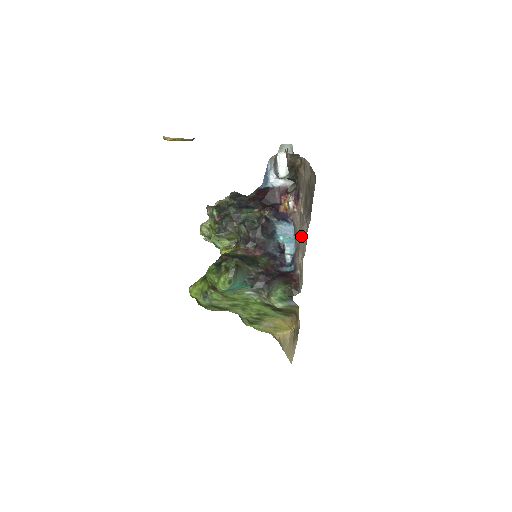
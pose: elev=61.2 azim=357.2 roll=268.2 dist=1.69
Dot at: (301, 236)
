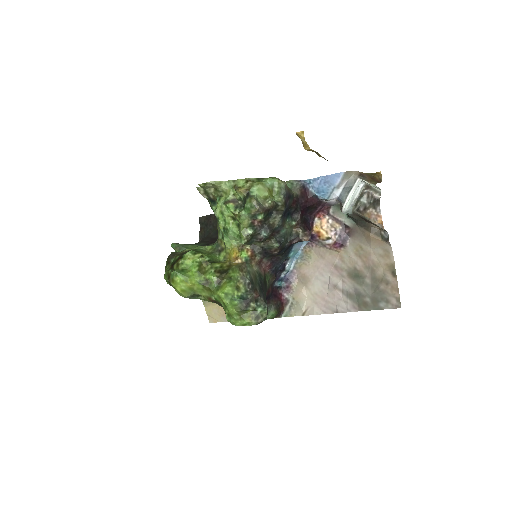
Dot at: (318, 280)
